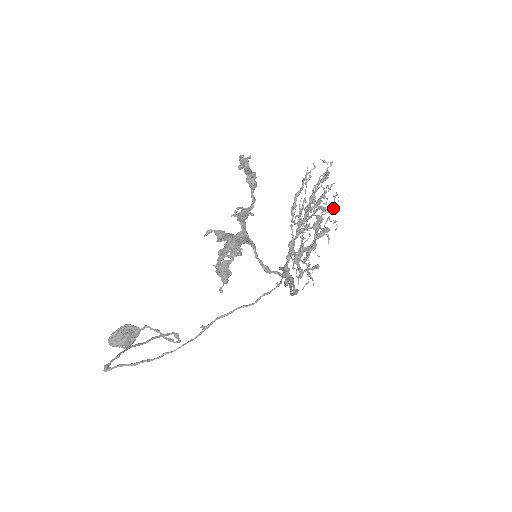
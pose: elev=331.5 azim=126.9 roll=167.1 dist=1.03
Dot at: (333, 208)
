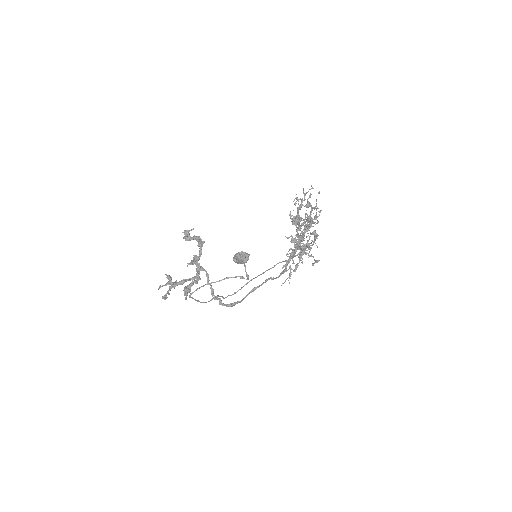
Dot at: (303, 235)
